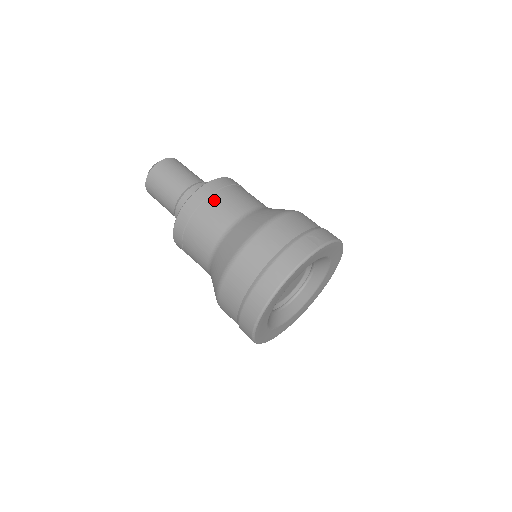
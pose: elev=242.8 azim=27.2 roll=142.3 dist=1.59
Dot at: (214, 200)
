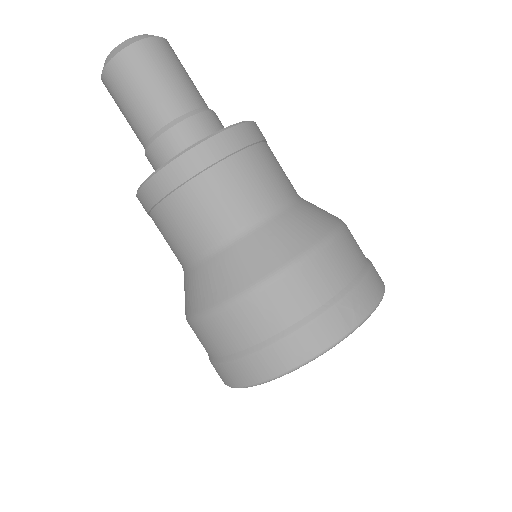
Dot at: (210, 182)
